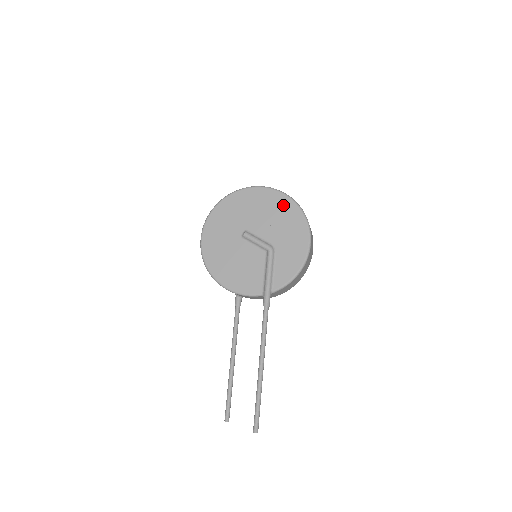
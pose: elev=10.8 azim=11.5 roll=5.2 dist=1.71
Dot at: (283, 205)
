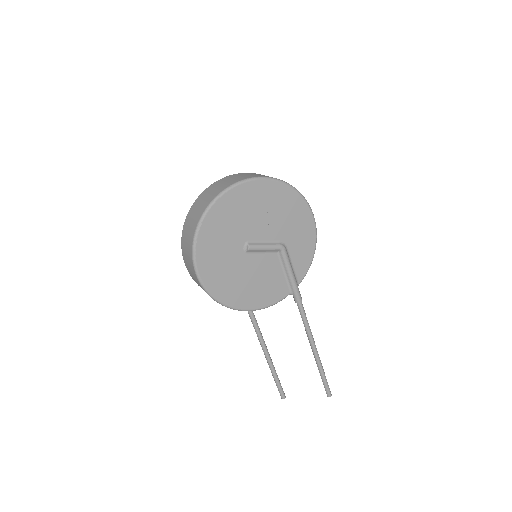
Dot at: (274, 193)
